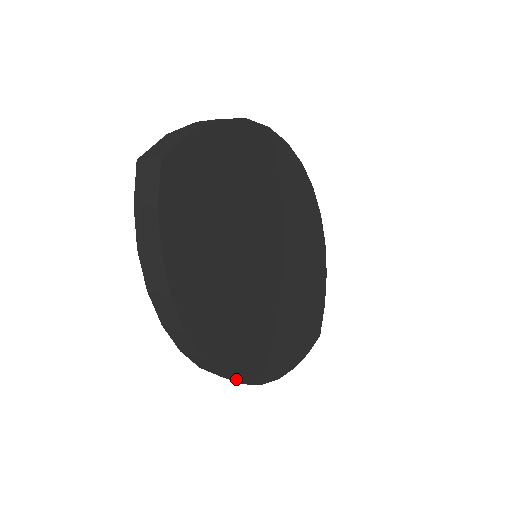
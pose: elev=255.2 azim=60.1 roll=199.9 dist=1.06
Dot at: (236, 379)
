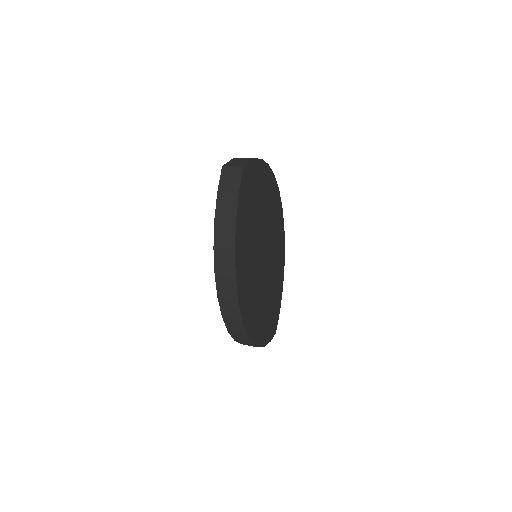
Dot at: (246, 329)
